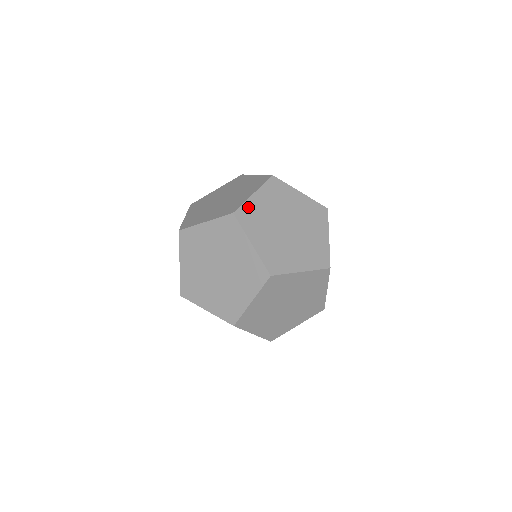
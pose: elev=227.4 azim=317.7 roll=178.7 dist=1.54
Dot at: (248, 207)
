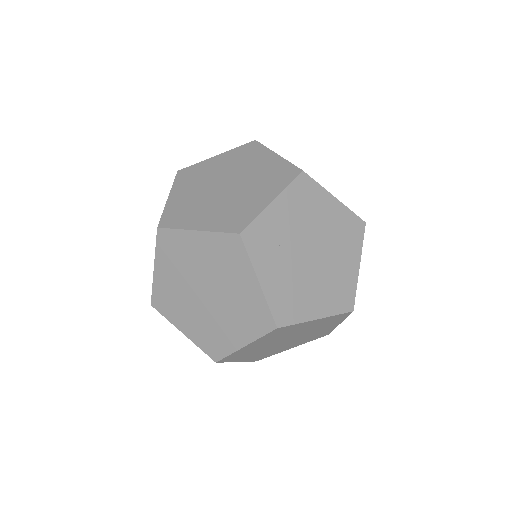
Dot at: (294, 327)
